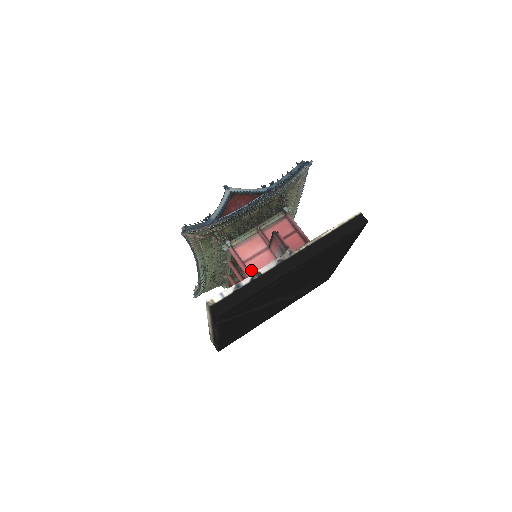
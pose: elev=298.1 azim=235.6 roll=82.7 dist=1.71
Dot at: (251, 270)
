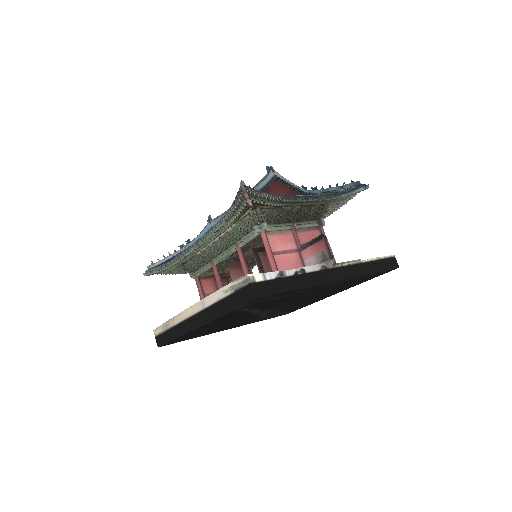
Dot at: (278, 265)
